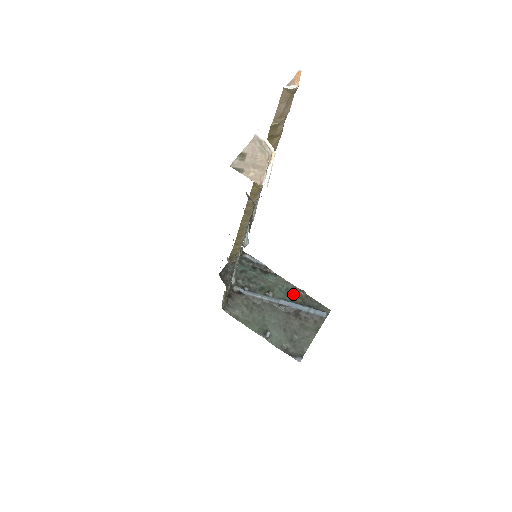
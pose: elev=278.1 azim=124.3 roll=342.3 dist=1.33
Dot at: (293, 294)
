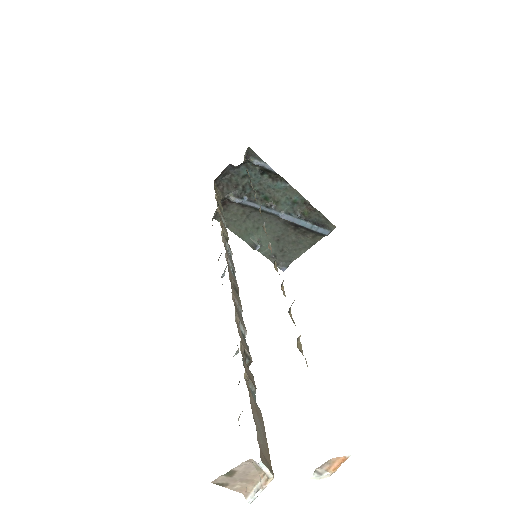
Dot at: (300, 207)
